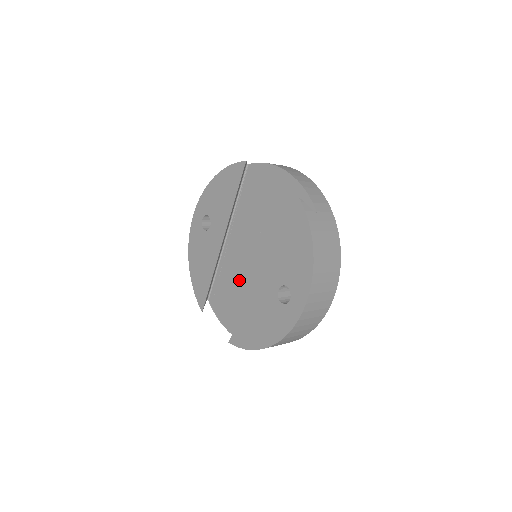
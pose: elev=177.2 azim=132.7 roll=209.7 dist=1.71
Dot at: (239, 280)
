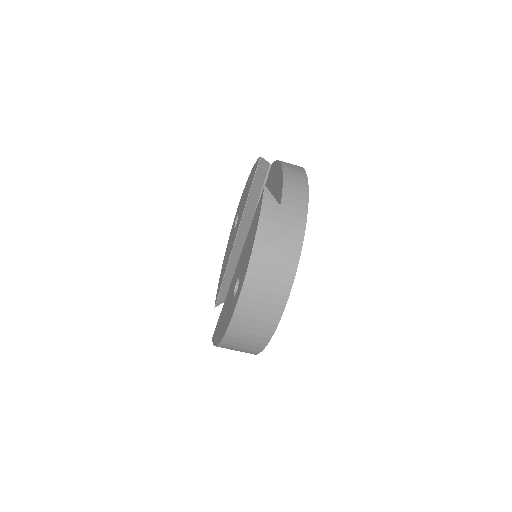
Dot at: occluded
